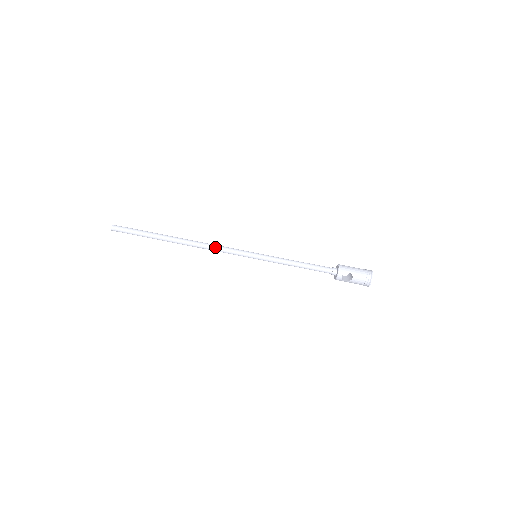
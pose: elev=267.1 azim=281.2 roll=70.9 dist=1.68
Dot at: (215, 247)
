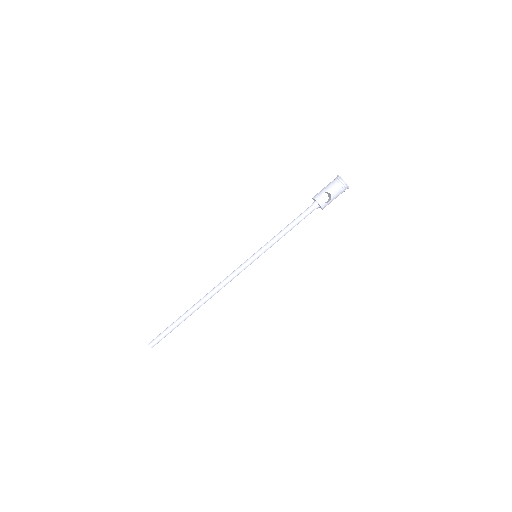
Dot at: (224, 281)
